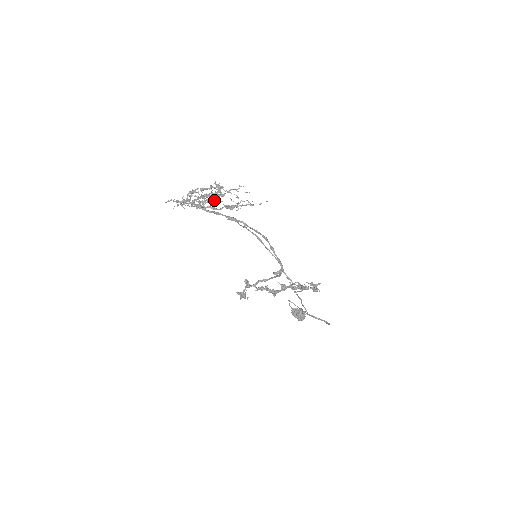
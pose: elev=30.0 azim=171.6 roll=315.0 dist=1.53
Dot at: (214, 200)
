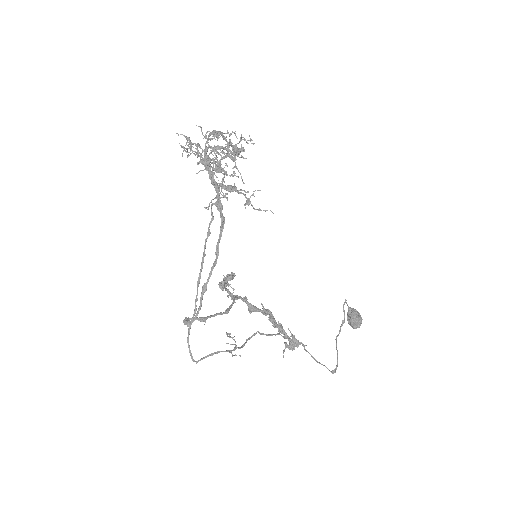
Dot at: (220, 164)
